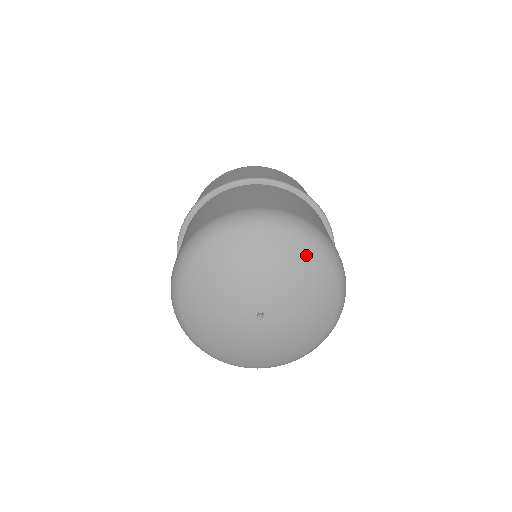
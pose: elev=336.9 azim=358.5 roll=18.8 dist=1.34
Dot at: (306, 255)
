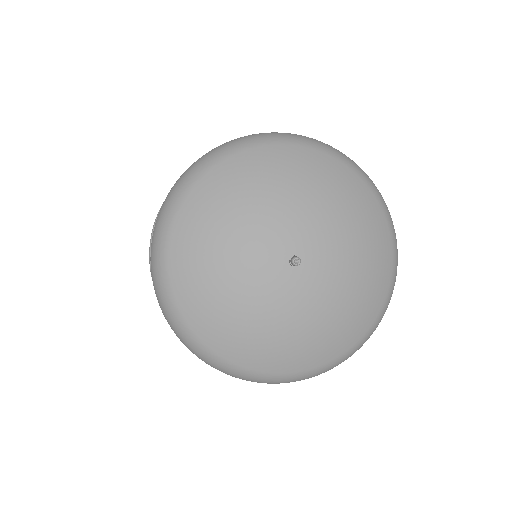
Dot at: (259, 160)
